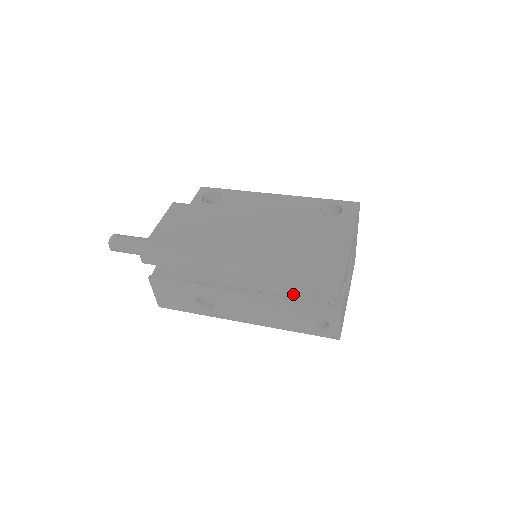
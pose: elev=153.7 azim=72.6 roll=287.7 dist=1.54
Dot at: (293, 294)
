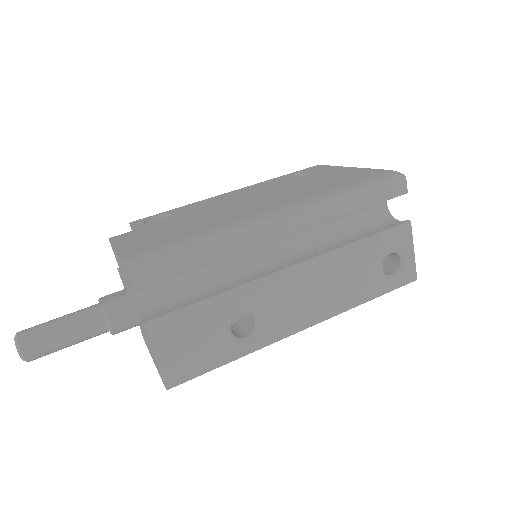
Dot at: (348, 241)
